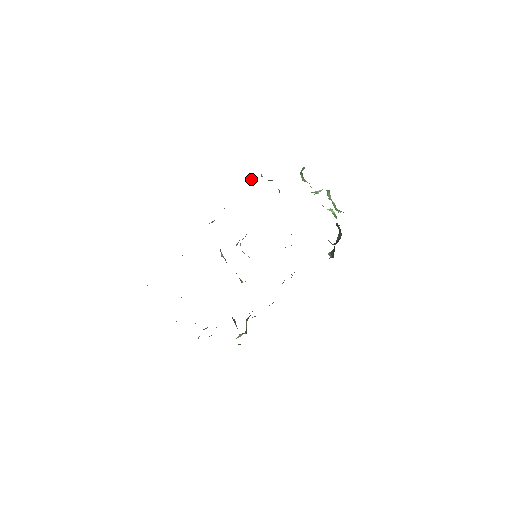
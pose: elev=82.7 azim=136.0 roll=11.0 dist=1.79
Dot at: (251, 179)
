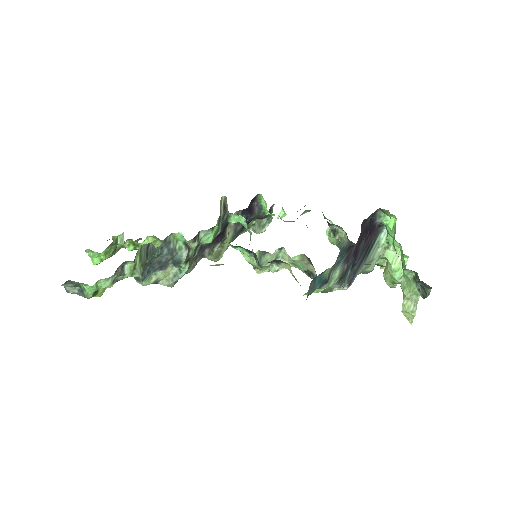
Dot at: (330, 228)
